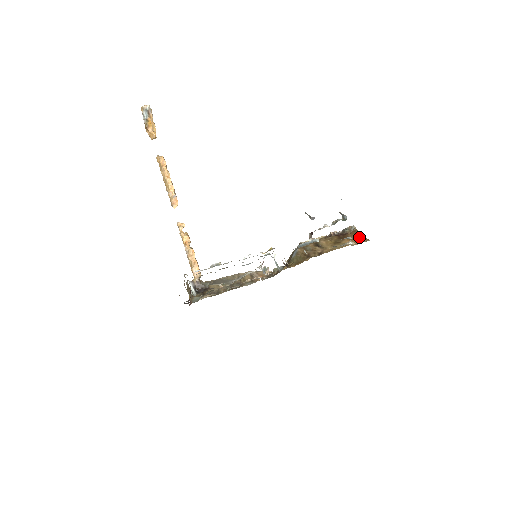
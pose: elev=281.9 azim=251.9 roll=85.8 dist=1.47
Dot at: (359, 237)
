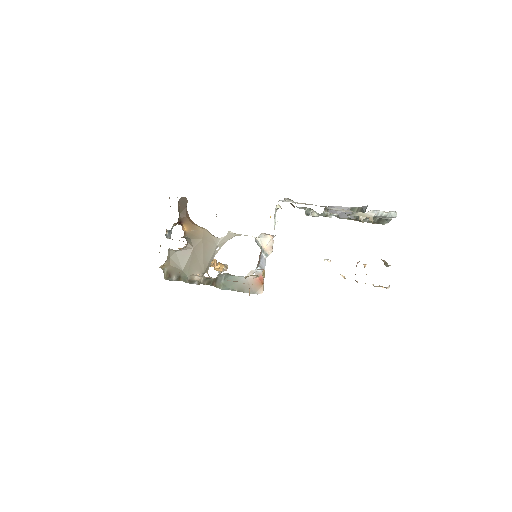
Dot at: occluded
